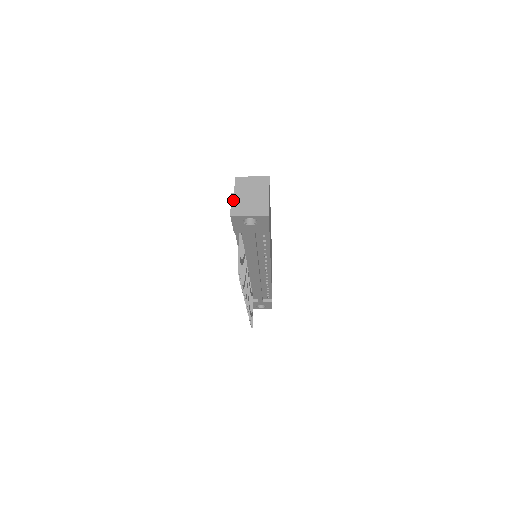
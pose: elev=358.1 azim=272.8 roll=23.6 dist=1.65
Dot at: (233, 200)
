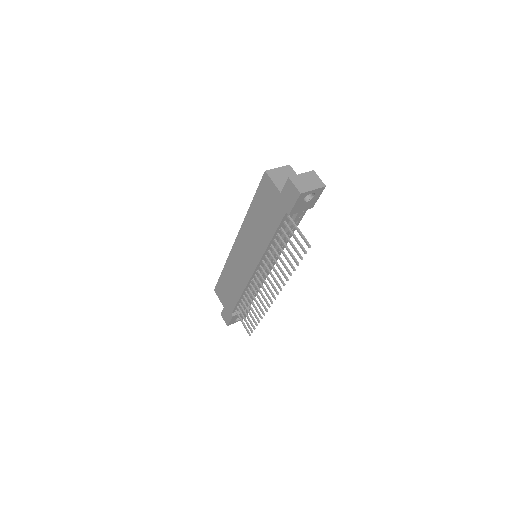
Dot at: (294, 182)
